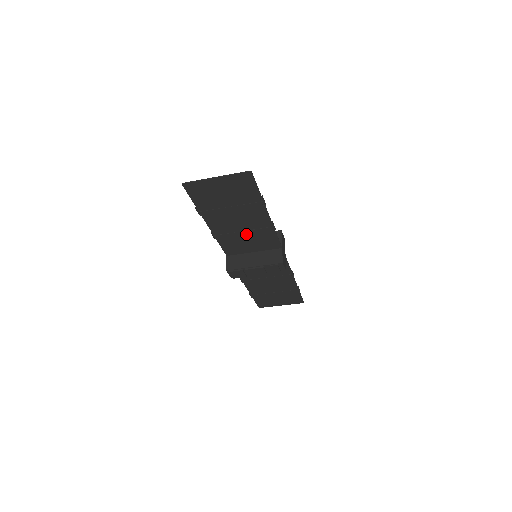
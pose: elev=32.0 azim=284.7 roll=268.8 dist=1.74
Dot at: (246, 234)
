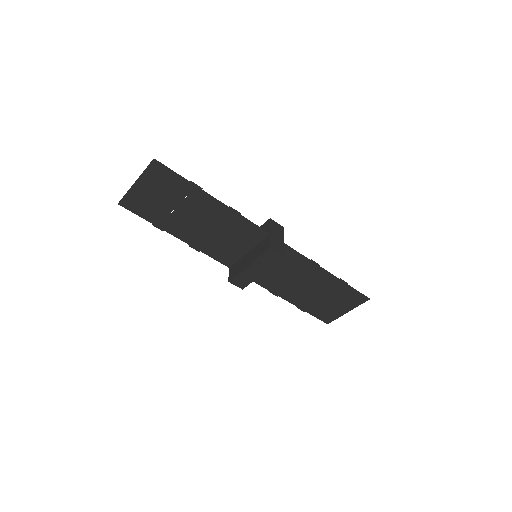
Dot at: (220, 233)
